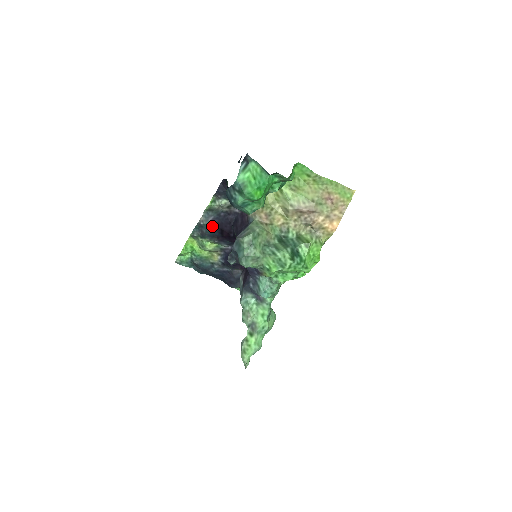
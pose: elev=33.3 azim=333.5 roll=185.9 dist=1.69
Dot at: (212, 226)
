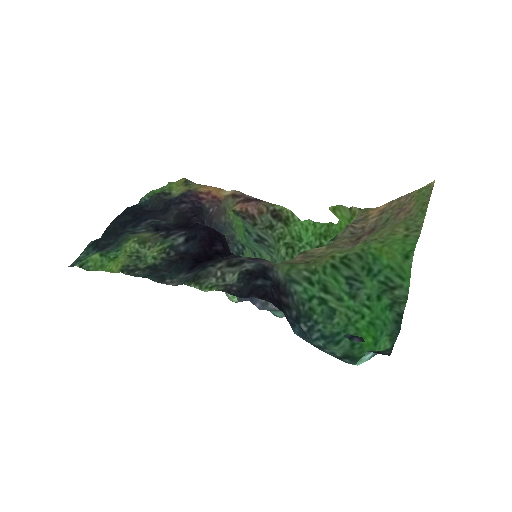
Dot at: (185, 272)
